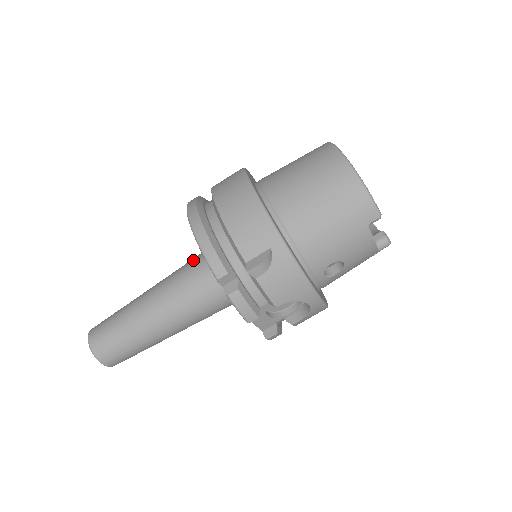
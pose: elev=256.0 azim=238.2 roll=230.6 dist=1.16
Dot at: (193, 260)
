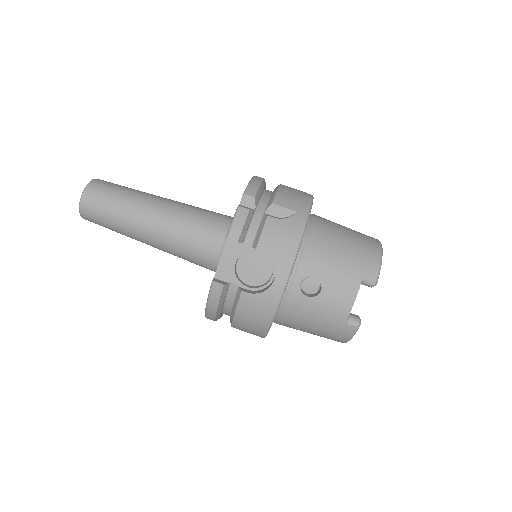
Dot at: occluded
